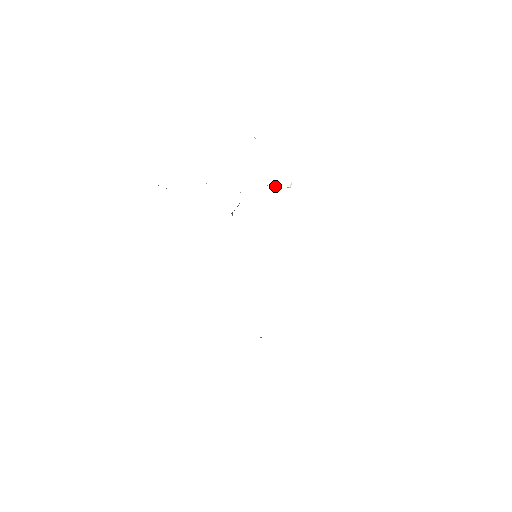
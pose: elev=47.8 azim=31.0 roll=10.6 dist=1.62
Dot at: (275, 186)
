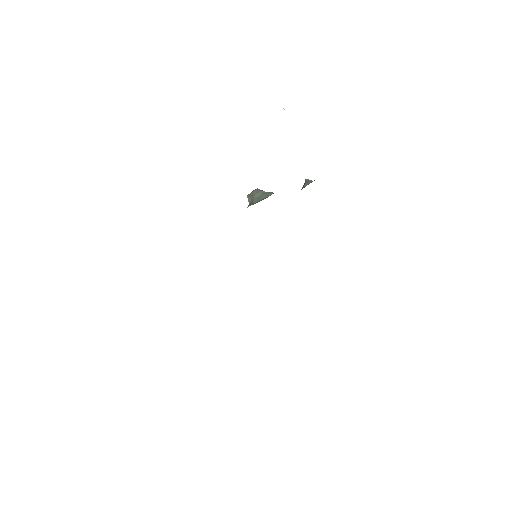
Dot at: occluded
